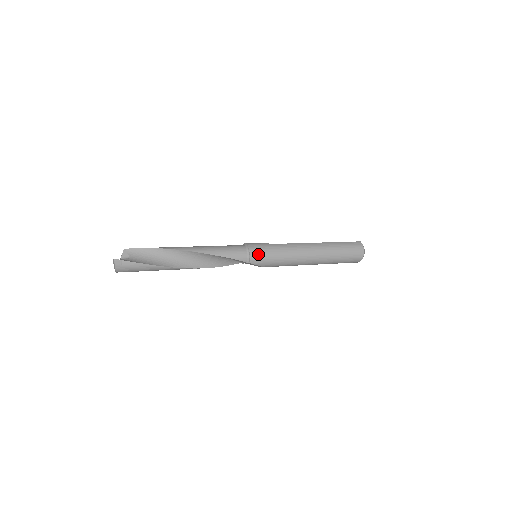
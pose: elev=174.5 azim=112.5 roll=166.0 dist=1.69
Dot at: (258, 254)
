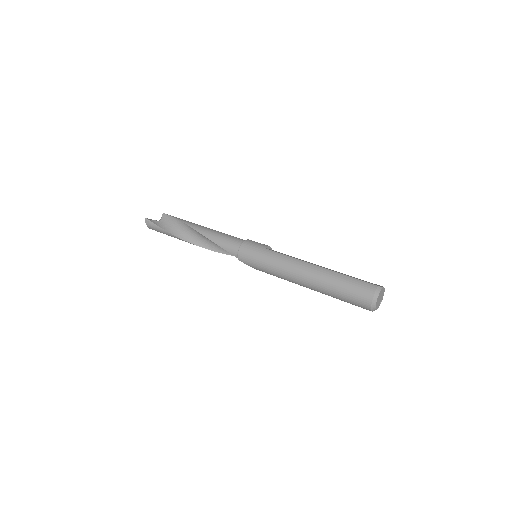
Dot at: (246, 254)
